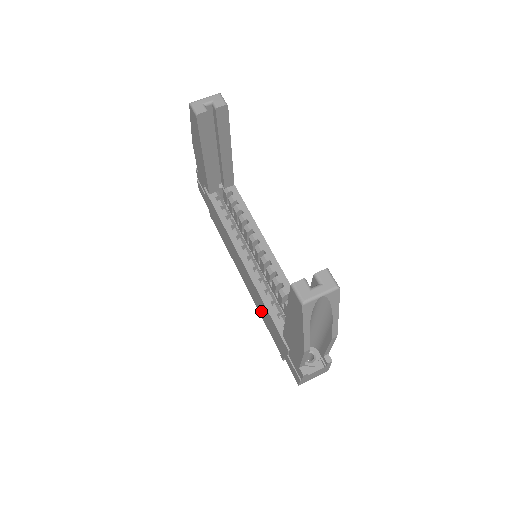
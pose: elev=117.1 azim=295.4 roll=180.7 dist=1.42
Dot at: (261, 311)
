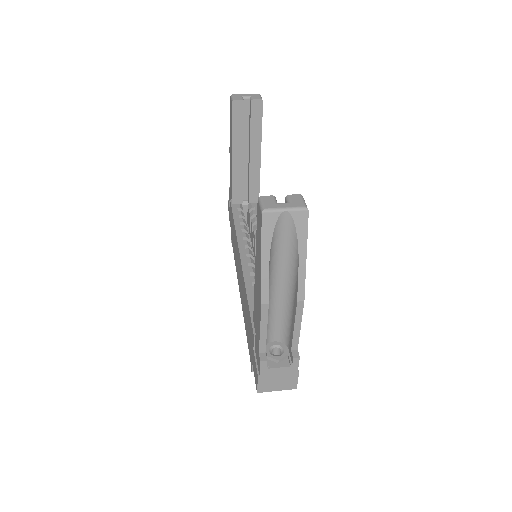
Dot at: (245, 314)
